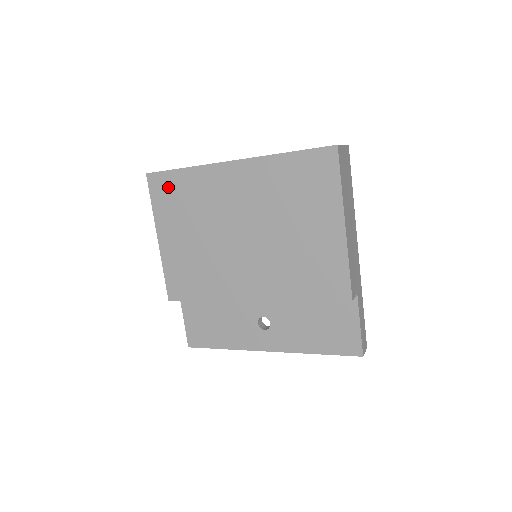
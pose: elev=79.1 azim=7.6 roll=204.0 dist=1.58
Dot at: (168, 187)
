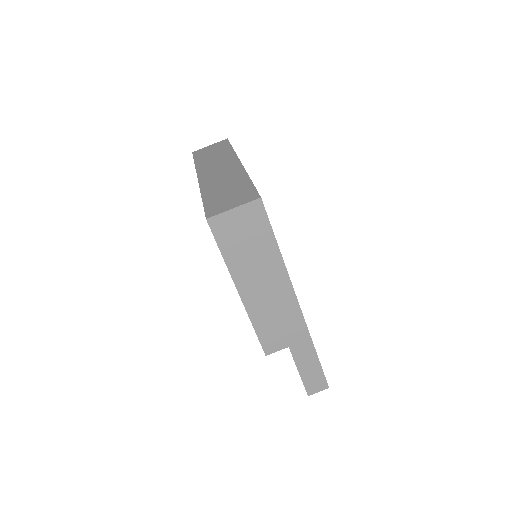
Dot at: occluded
